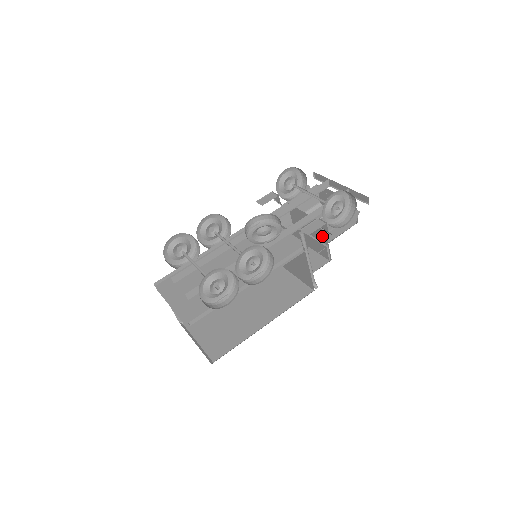
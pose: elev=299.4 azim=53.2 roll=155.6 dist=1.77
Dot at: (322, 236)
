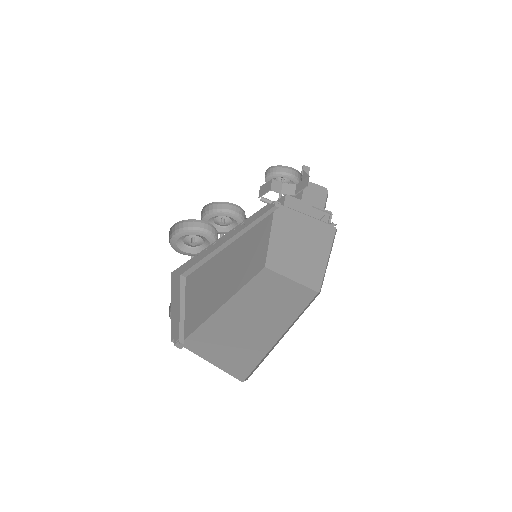
Dot at: (302, 209)
